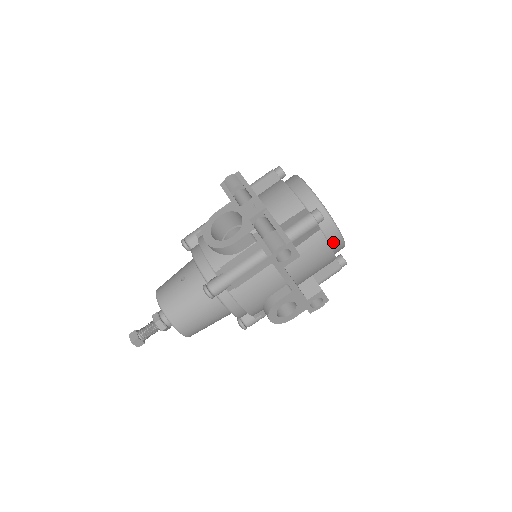
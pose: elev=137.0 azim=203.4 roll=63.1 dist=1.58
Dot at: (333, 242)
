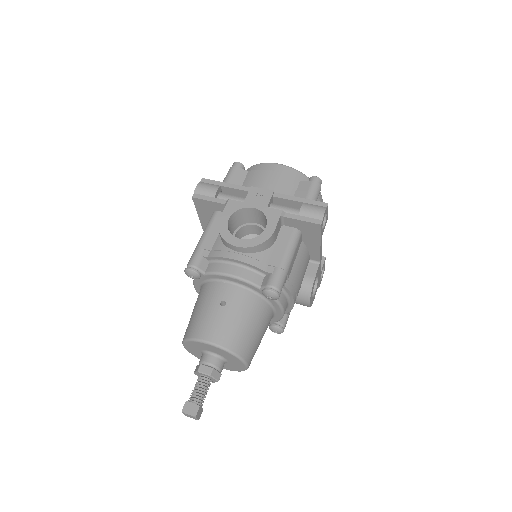
Dot at: occluded
